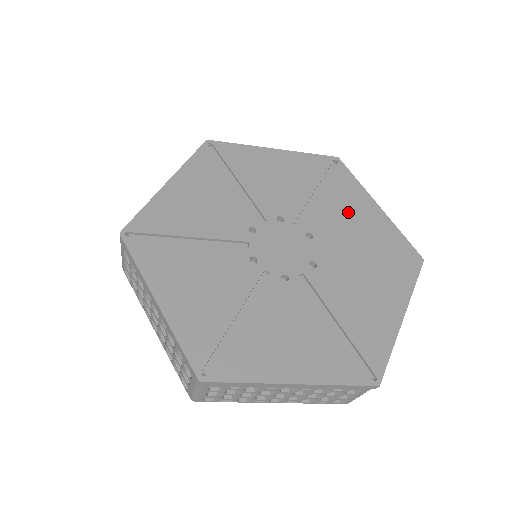
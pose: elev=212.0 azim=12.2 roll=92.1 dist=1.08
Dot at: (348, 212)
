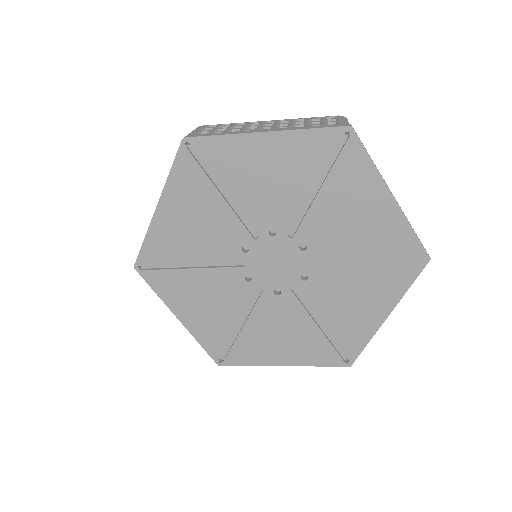
Dot at: (351, 212)
